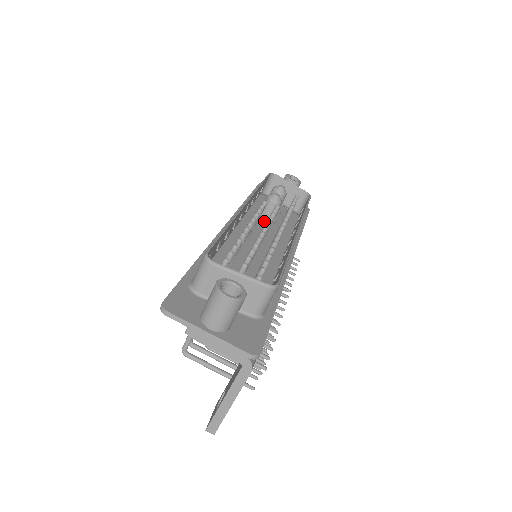
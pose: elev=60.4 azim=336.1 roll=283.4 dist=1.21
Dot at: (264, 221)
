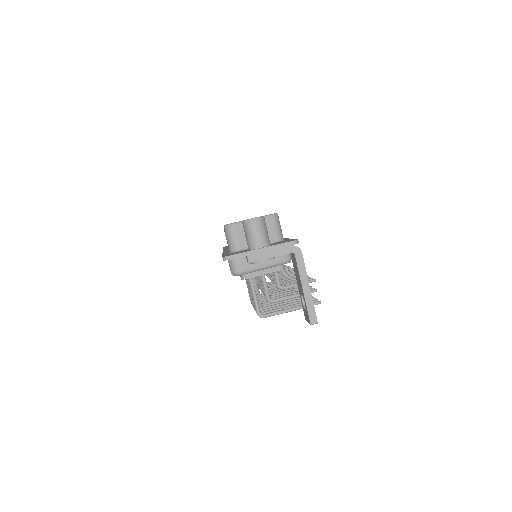
Dot at: occluded
